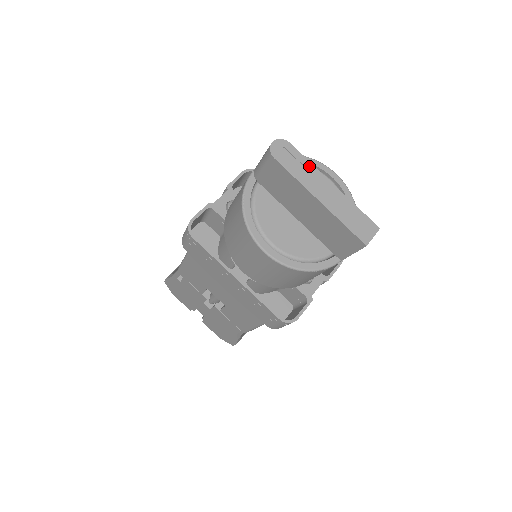
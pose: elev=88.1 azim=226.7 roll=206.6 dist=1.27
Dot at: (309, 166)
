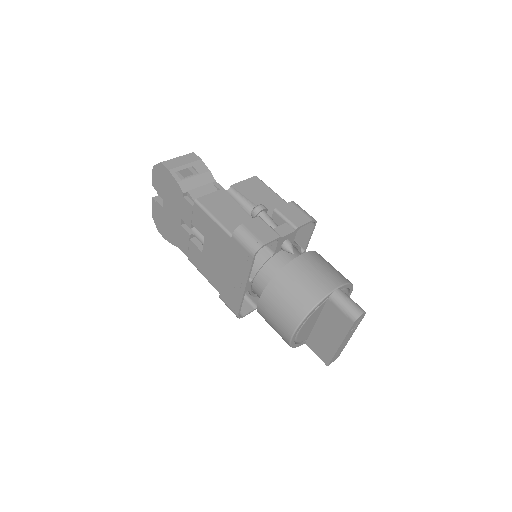
Dot at: (356, 327)
